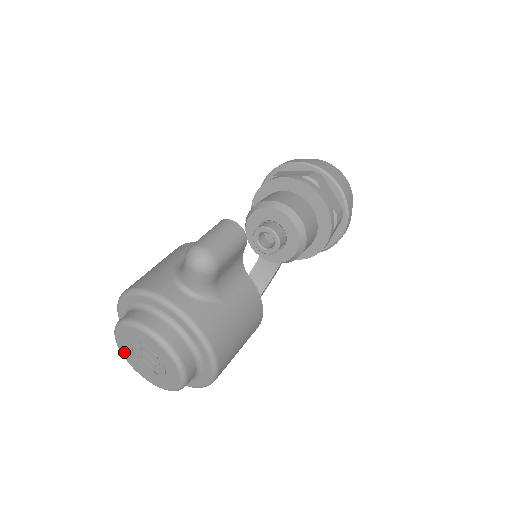
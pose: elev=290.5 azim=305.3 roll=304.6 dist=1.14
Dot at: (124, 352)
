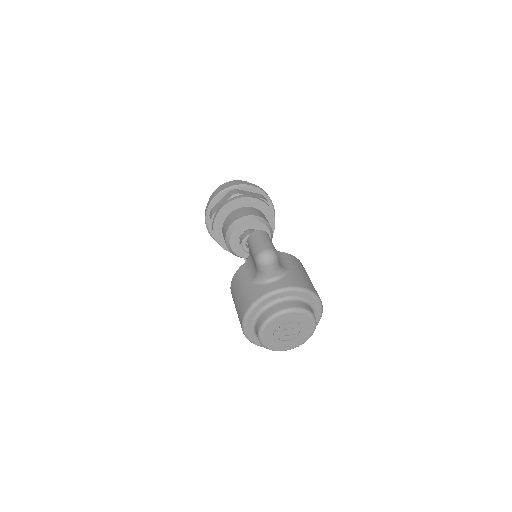
Dot at: (272, 346)
